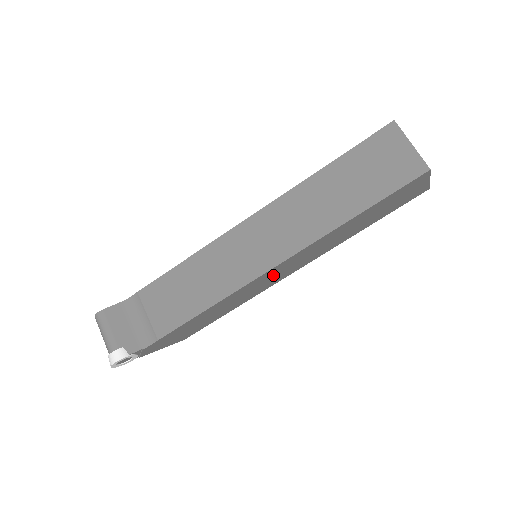
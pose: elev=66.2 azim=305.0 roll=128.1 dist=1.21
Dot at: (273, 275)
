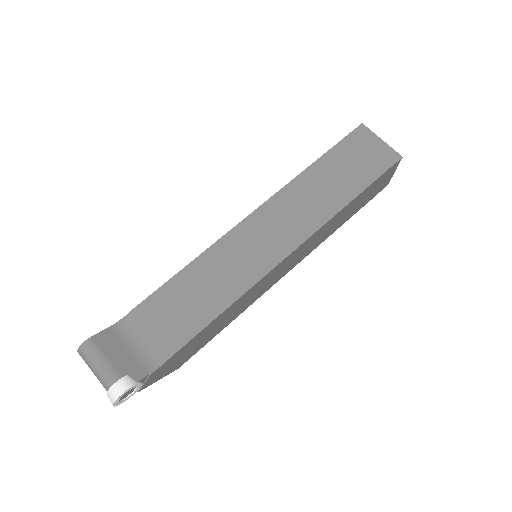
Dot at: (280, 270)
